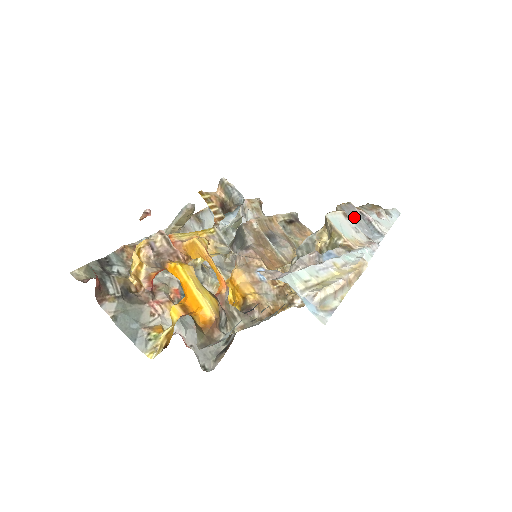
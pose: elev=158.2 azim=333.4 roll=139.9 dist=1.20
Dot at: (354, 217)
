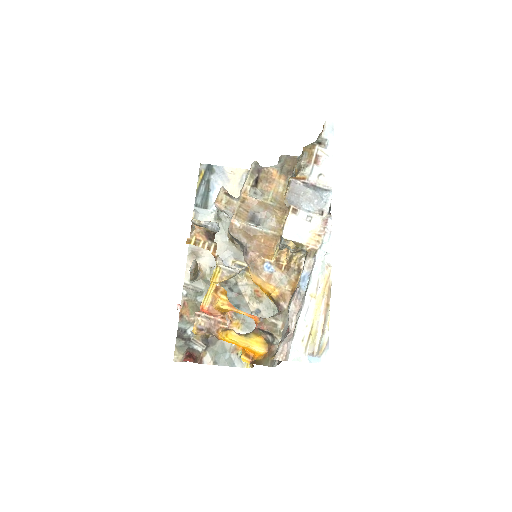
Dot at: (301, 197)
